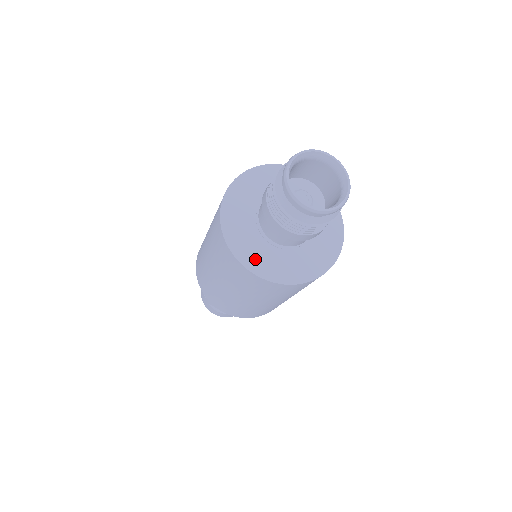
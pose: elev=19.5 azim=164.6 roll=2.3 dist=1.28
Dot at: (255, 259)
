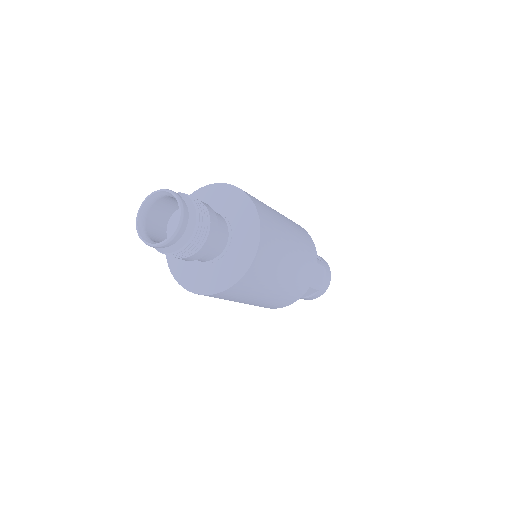
Dot at: (217, 281)
